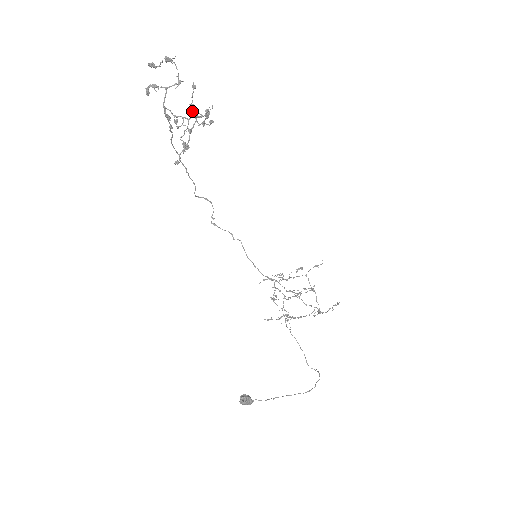
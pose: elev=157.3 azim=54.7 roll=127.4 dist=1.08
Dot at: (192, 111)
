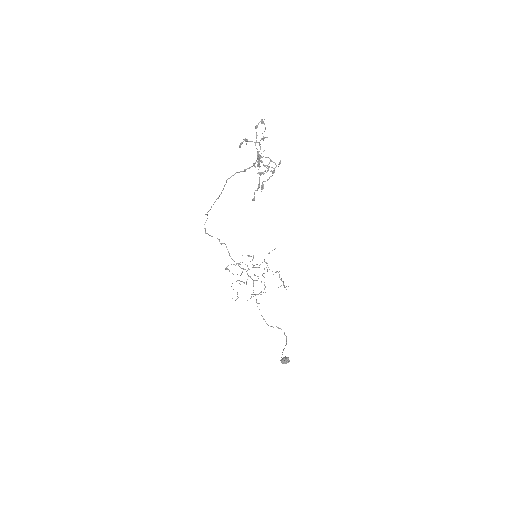
Dot at: occluded
